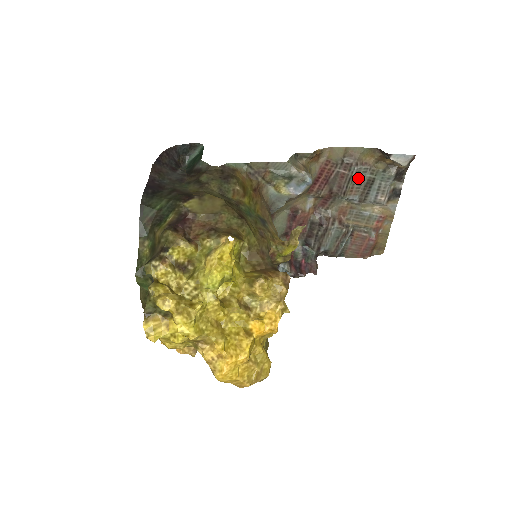
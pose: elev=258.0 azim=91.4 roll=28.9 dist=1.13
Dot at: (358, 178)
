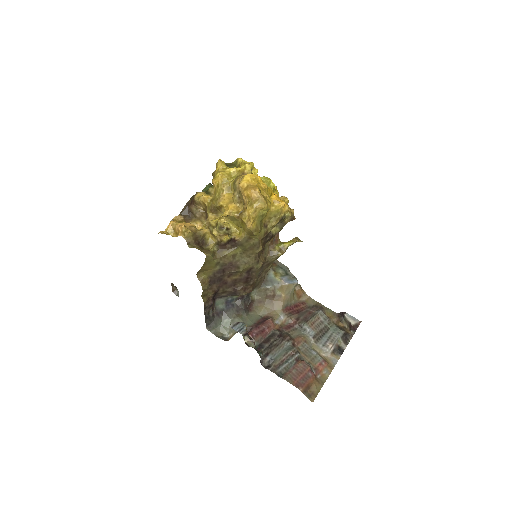
Dot at: (319, 320)
